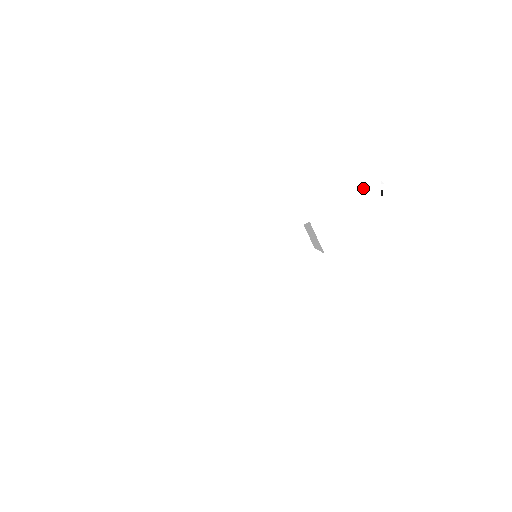
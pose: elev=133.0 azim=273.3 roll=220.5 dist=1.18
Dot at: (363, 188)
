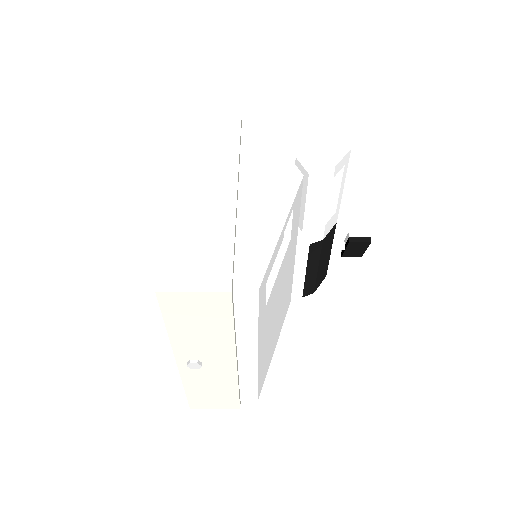
Dot at: (336, 143)
